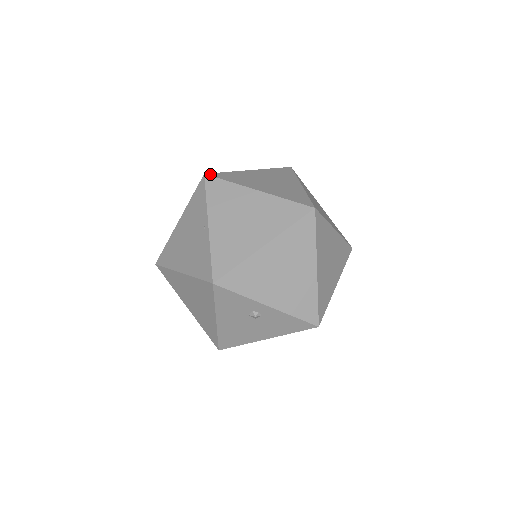
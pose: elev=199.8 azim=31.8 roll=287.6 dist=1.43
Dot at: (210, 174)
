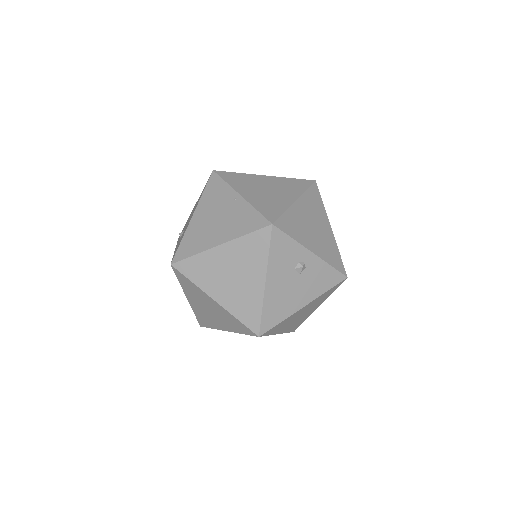
Dot at: (217, 171)
